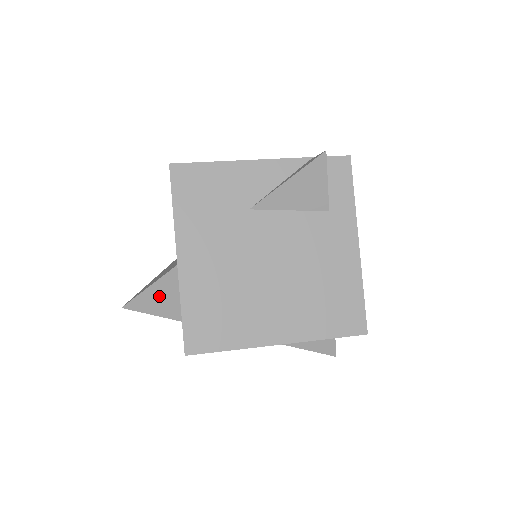
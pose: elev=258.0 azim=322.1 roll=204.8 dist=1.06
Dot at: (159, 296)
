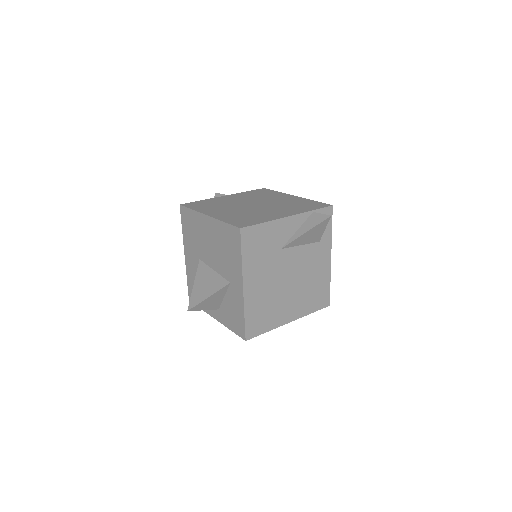
Dot at: (212, 300)
